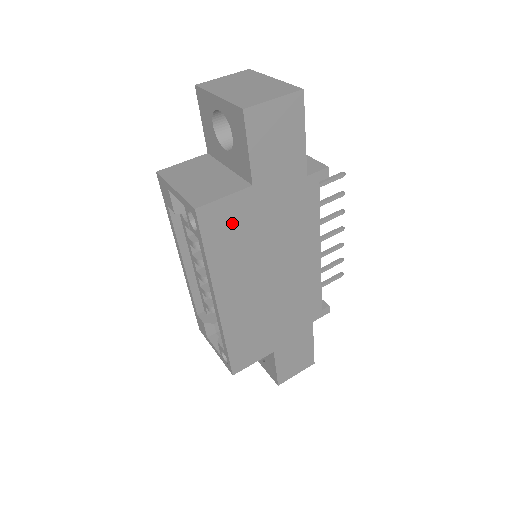
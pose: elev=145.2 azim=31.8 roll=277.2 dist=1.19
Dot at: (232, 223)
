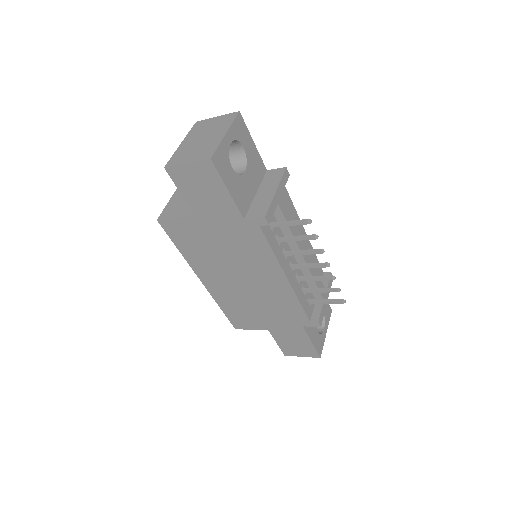
Dot at: (189, 235)
